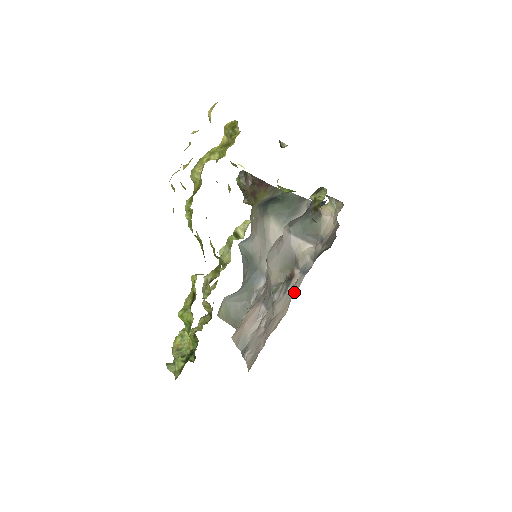
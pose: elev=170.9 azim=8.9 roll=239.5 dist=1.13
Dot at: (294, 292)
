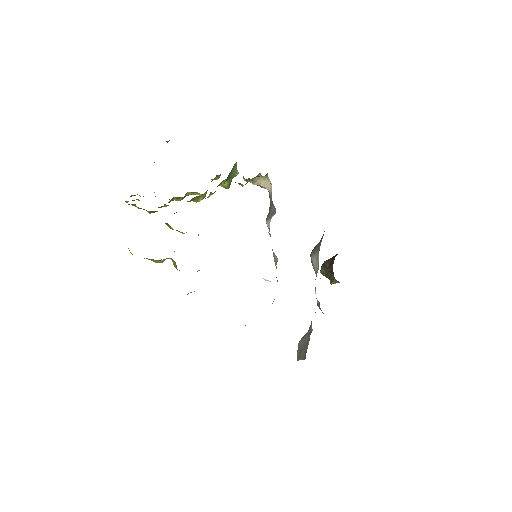
Dot at: occluded
